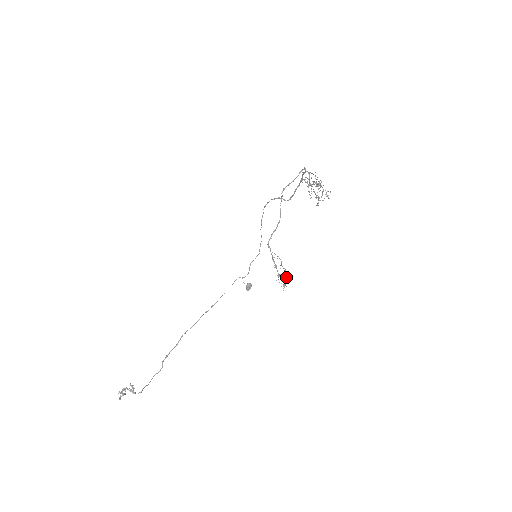
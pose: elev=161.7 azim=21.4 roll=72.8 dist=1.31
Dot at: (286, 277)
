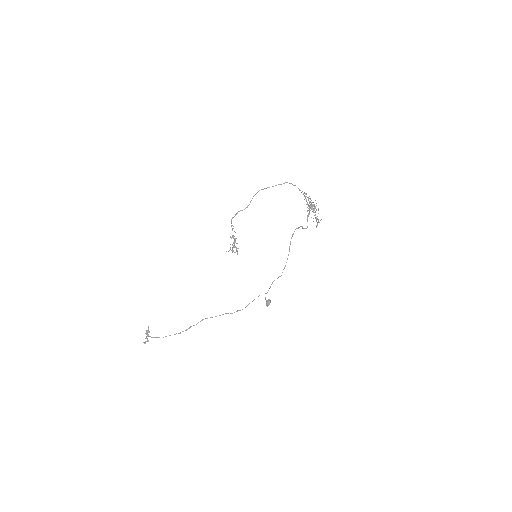
Dot at: occluded
